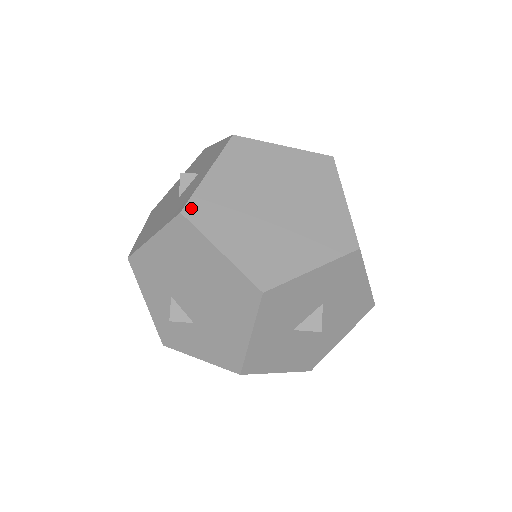
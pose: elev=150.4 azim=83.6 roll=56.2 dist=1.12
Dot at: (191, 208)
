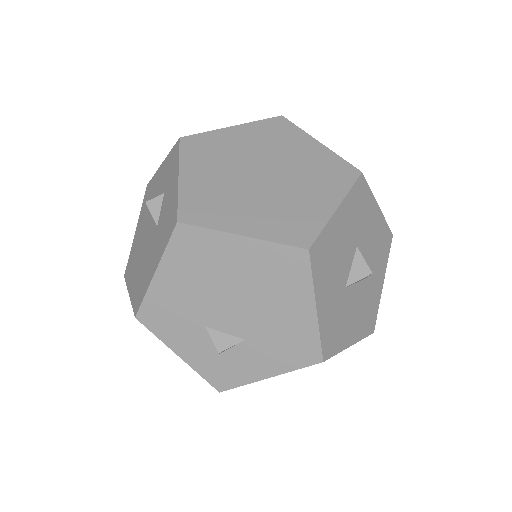
Dot at: (185, 213)
